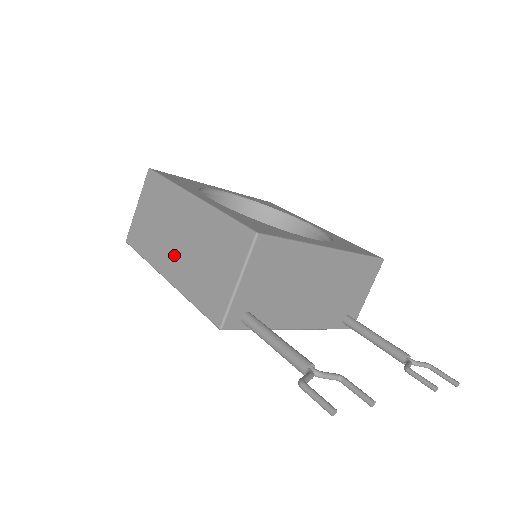
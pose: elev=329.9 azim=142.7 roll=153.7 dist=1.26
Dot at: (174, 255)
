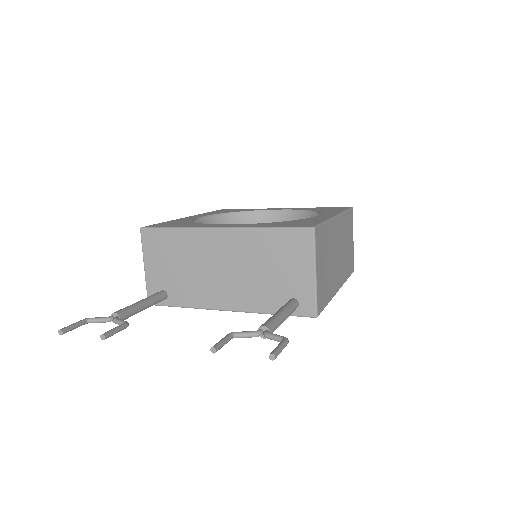
Dot at: occluded
